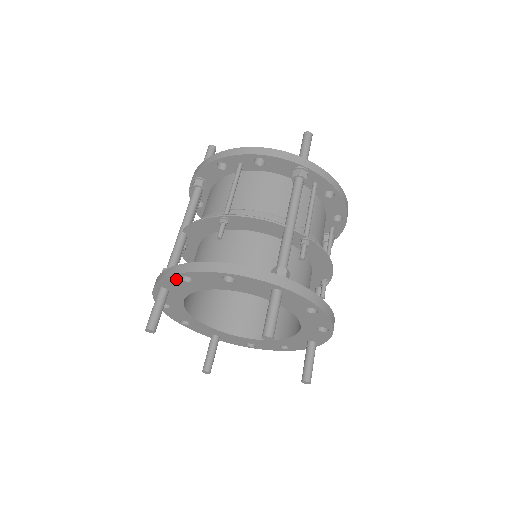
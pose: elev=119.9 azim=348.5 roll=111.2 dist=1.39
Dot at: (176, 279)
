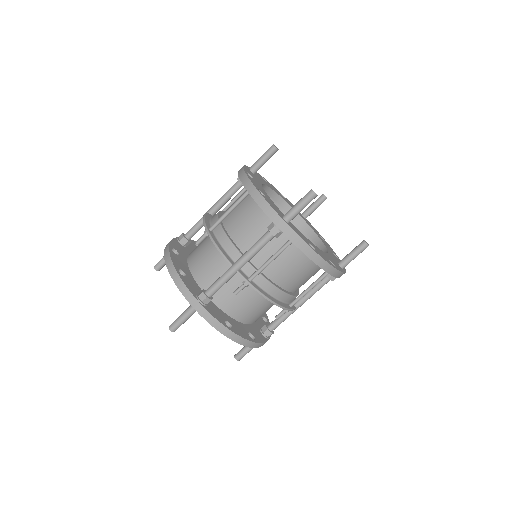
Dot at: occluded
